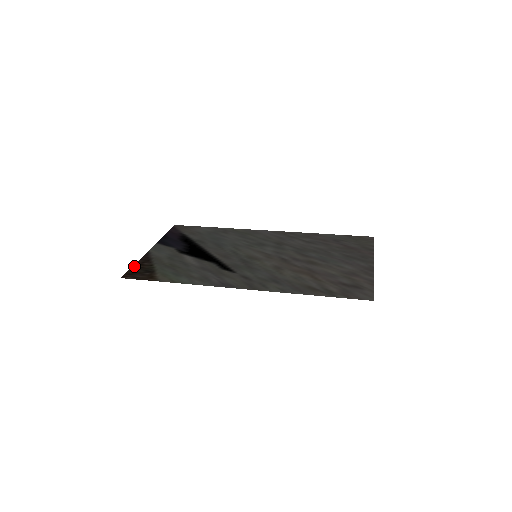
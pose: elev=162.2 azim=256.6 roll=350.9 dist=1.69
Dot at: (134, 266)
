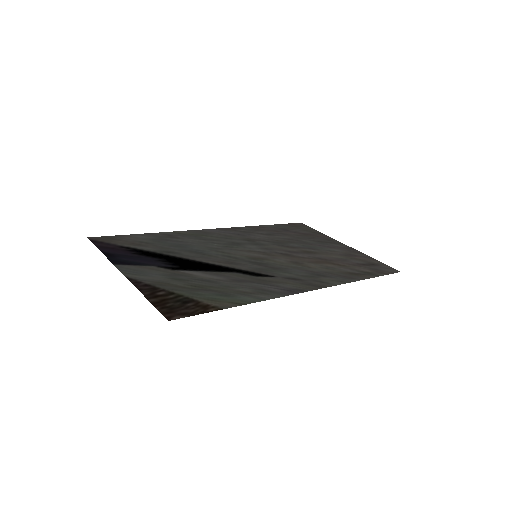
Dot at: (152, 300)
